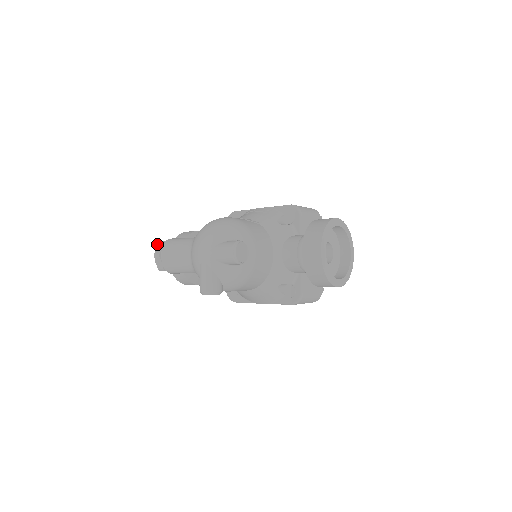
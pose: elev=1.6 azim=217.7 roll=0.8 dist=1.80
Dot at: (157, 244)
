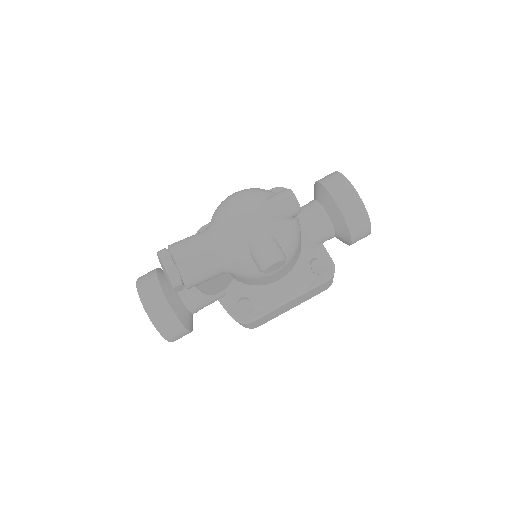
Dot at: (158, 253)
